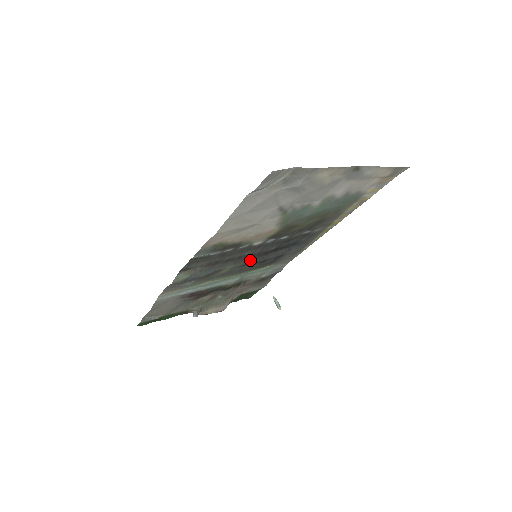
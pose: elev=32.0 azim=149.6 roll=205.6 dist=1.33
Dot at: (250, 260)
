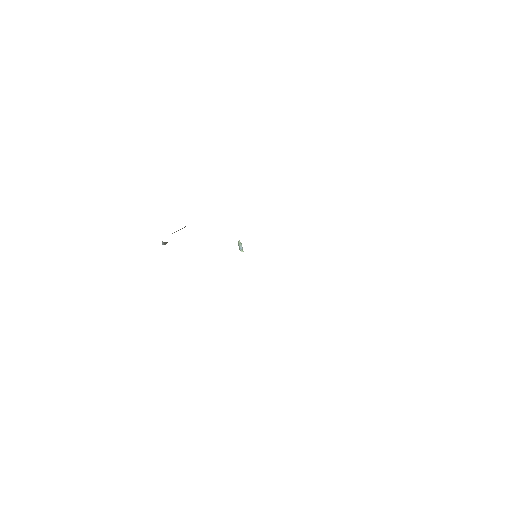
Dot at: occluded
